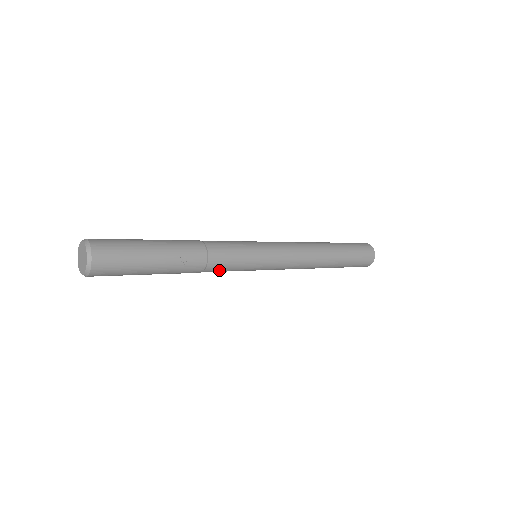
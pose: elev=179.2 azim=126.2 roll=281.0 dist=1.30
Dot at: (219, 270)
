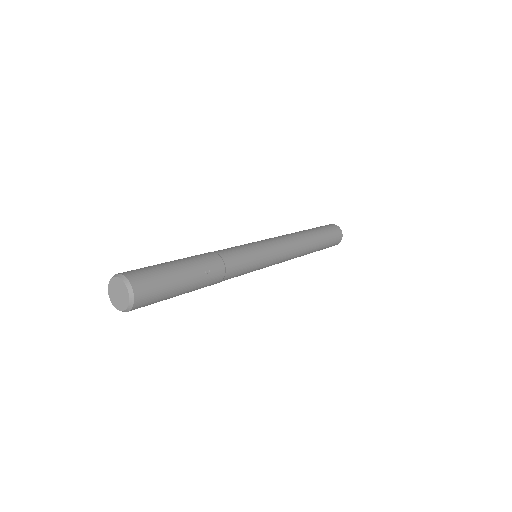
Dot at: (235, 275)
